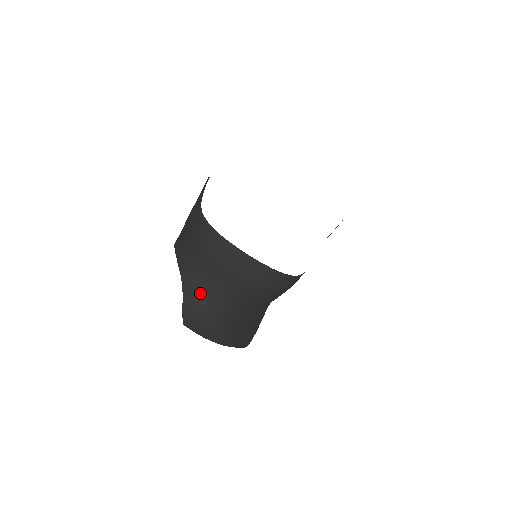
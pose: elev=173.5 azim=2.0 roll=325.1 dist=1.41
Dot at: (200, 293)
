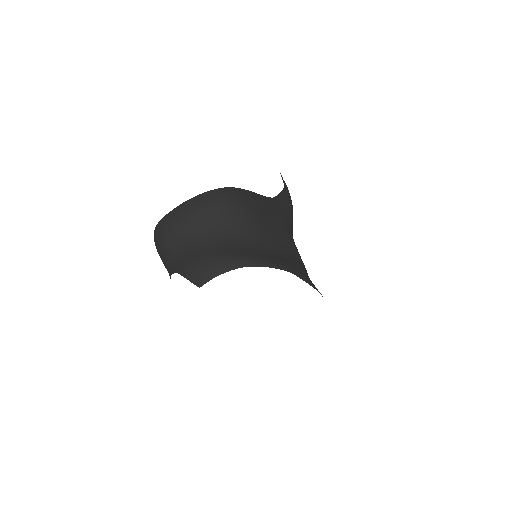
Dot at: (185, 258)
